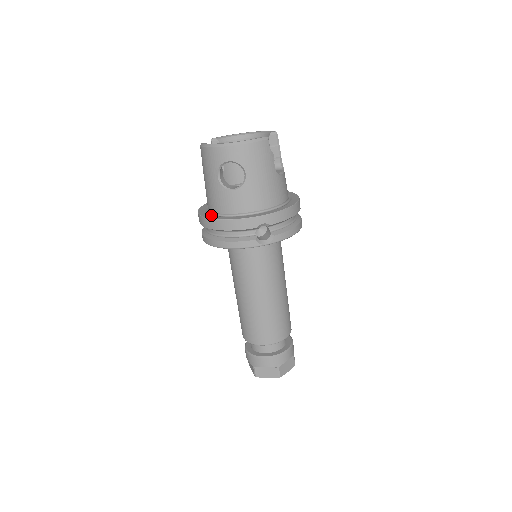
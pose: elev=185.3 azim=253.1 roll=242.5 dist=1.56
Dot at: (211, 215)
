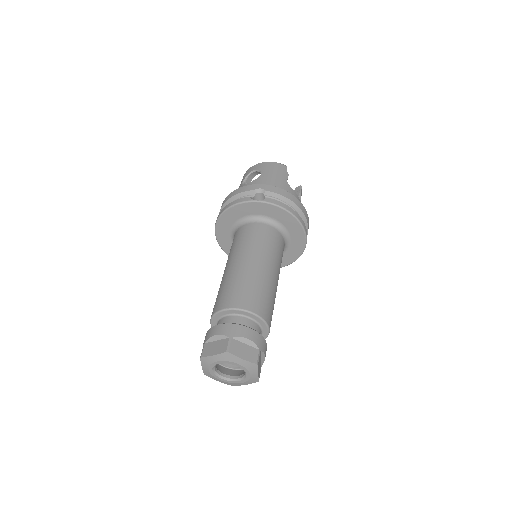
Dot at: occluded
